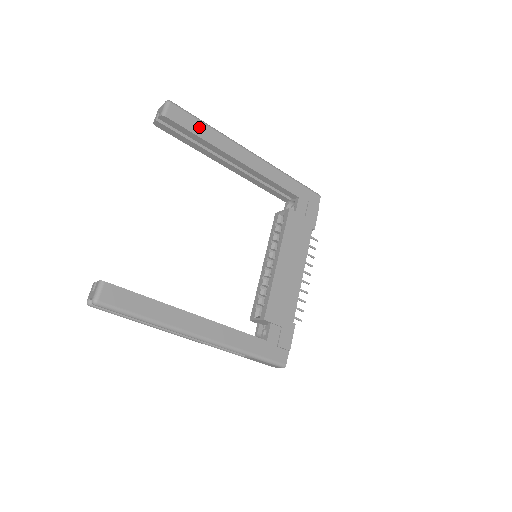
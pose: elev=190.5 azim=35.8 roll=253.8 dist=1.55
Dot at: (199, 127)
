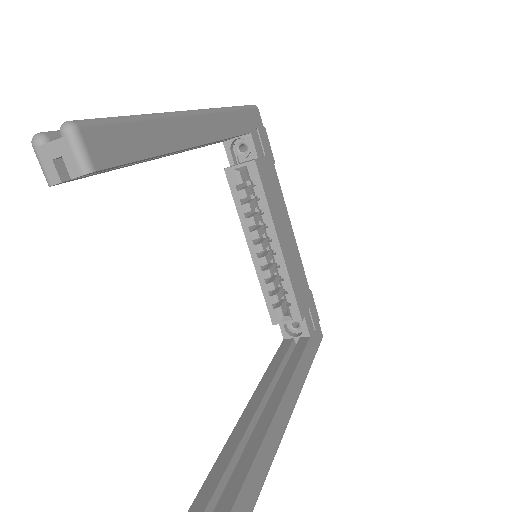
Dot at: (138, 137)
